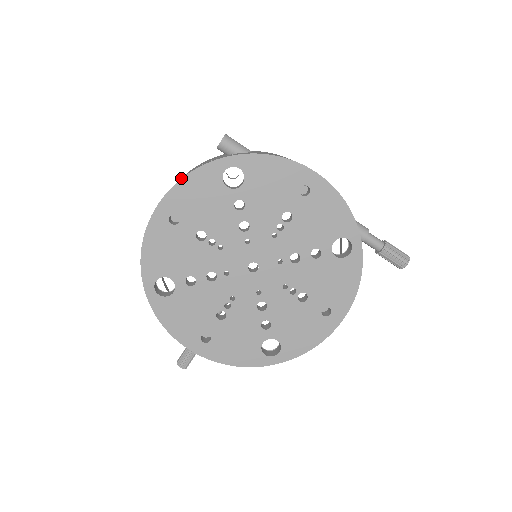
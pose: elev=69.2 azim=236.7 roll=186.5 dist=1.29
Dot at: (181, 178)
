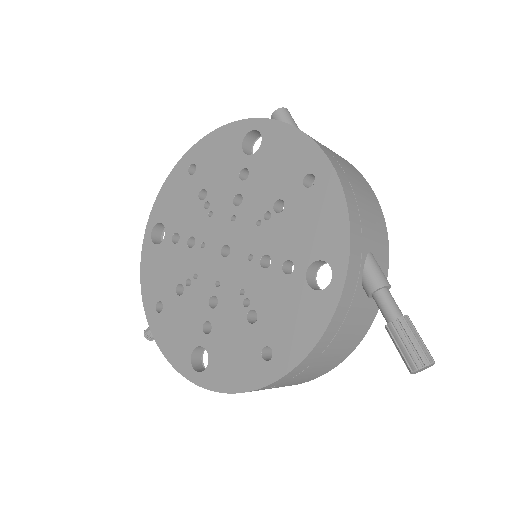
Dot at: (215, 130)
